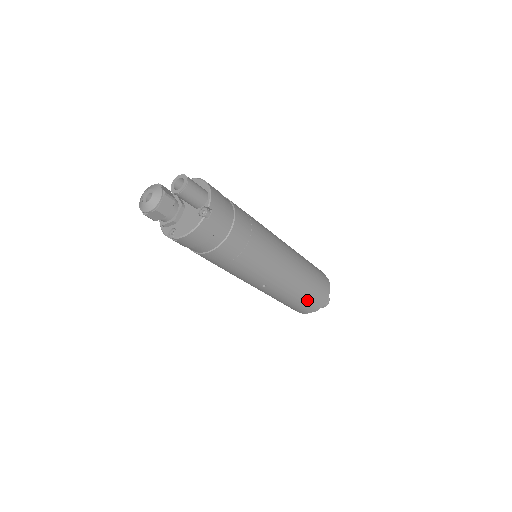
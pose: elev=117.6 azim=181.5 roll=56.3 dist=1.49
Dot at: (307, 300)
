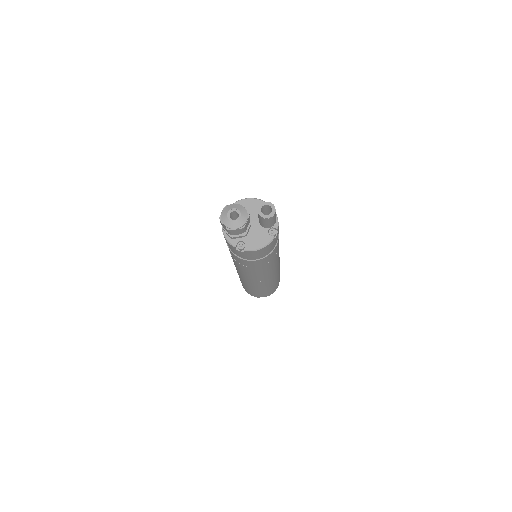
Dot at: (271, 289)
